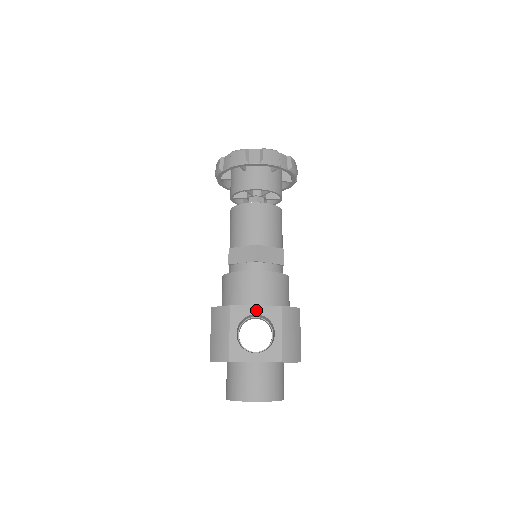
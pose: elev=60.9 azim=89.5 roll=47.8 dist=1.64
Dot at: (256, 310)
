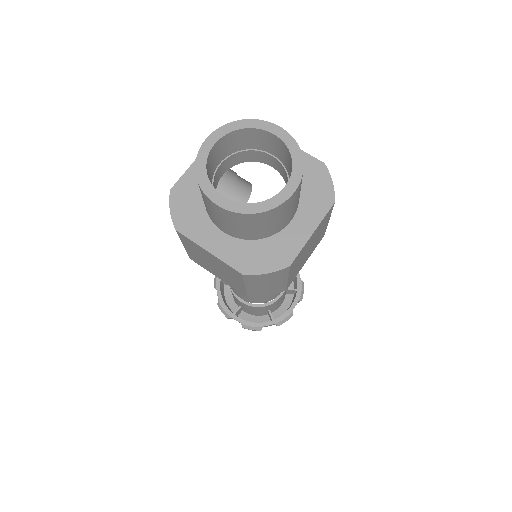
Dot at: occluded
